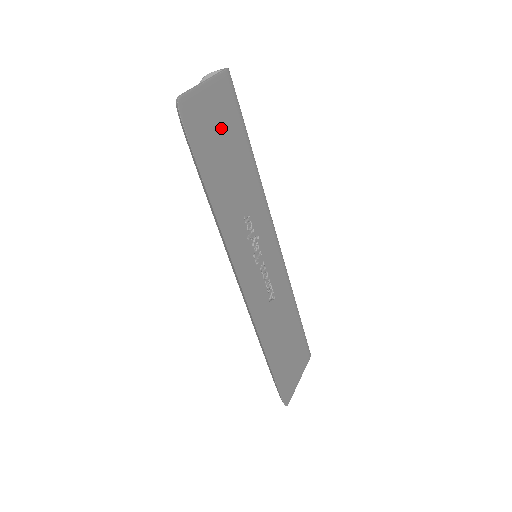
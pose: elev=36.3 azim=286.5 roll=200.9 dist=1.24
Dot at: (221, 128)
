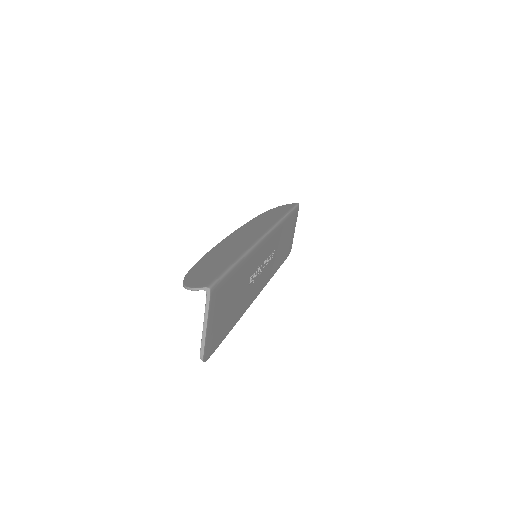
Dot at: (223, 308)
